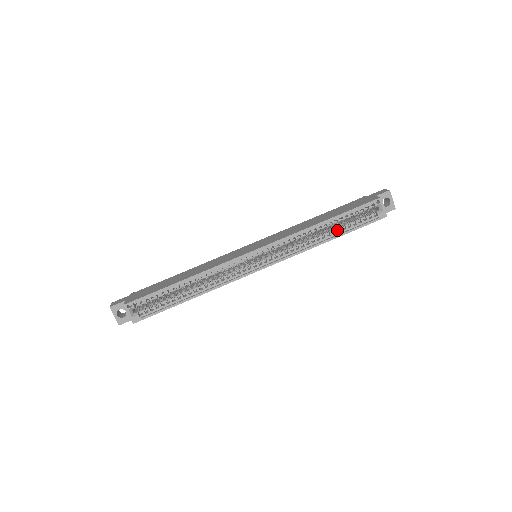
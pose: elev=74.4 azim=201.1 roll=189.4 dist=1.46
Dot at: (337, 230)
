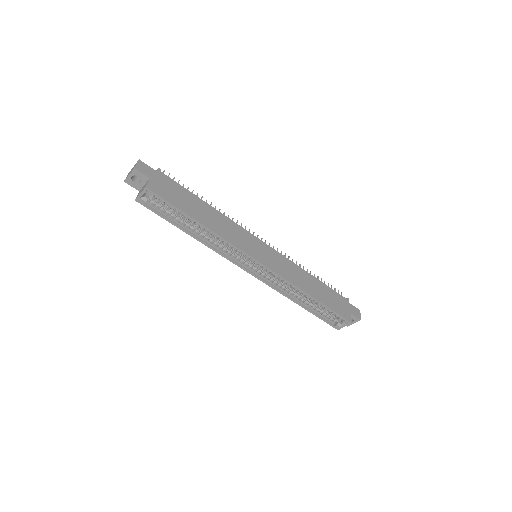
Dot at: occluded
